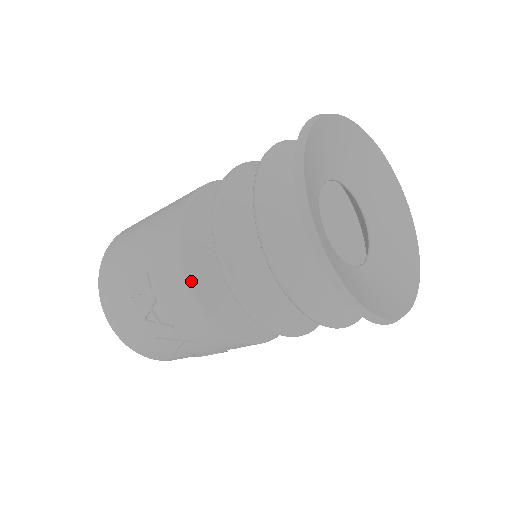
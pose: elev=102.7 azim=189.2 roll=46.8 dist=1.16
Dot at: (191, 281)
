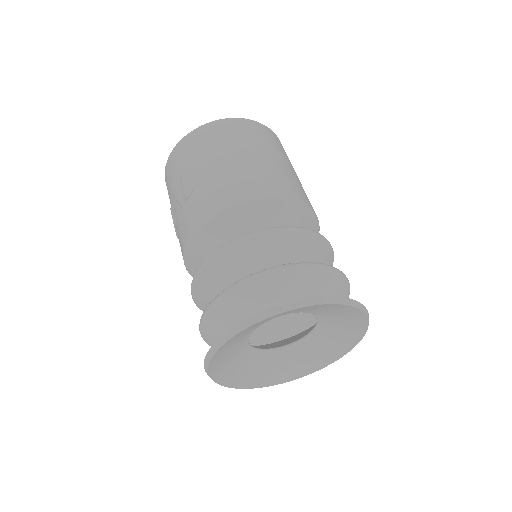
Dot at: (194, 238)
